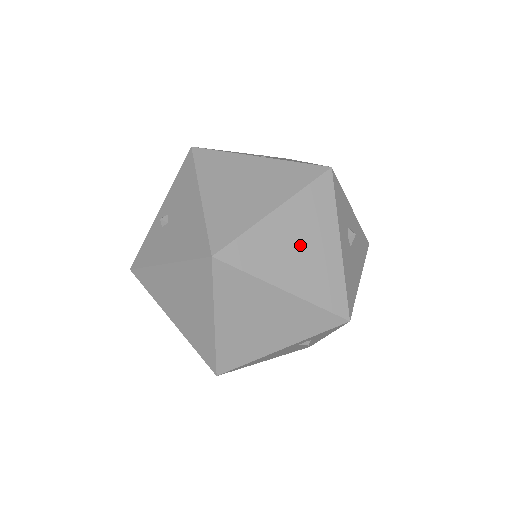
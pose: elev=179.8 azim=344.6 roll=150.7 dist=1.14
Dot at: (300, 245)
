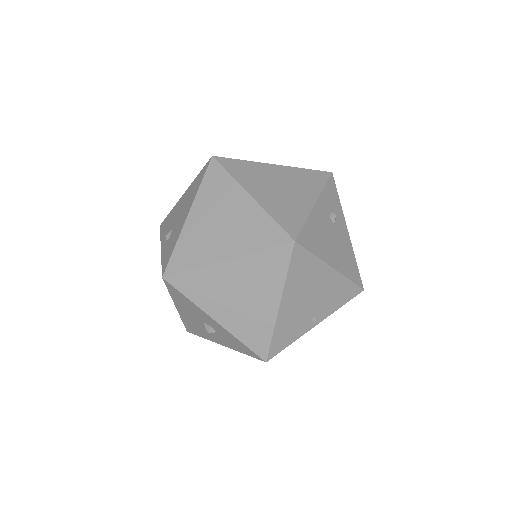
Dot at: occluded
